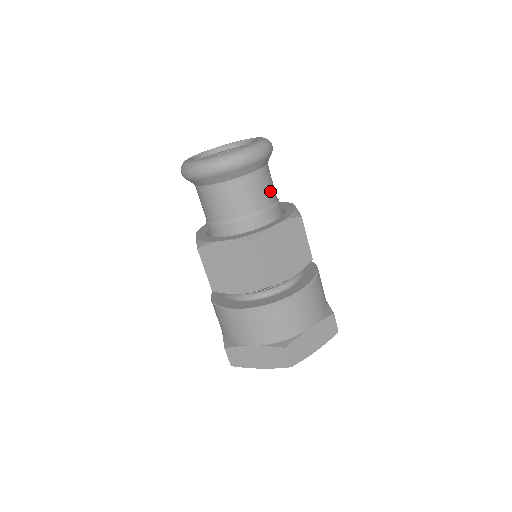
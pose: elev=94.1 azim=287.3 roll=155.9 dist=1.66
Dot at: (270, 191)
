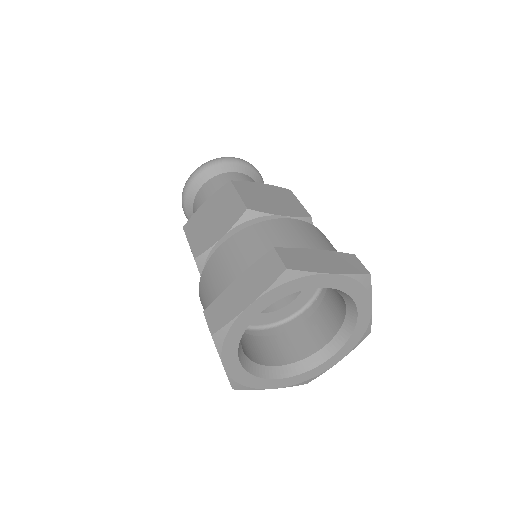
Dot at: occluded
